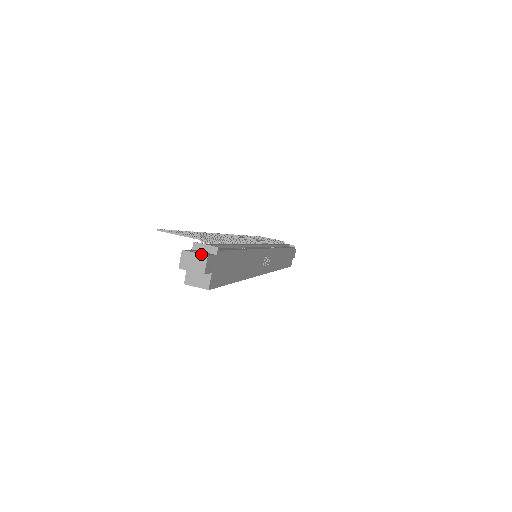
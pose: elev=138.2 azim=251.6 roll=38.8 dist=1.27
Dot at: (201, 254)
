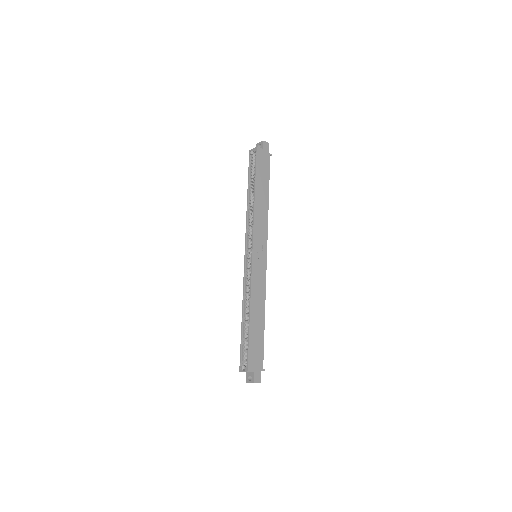
Dot at: (267, 144)
